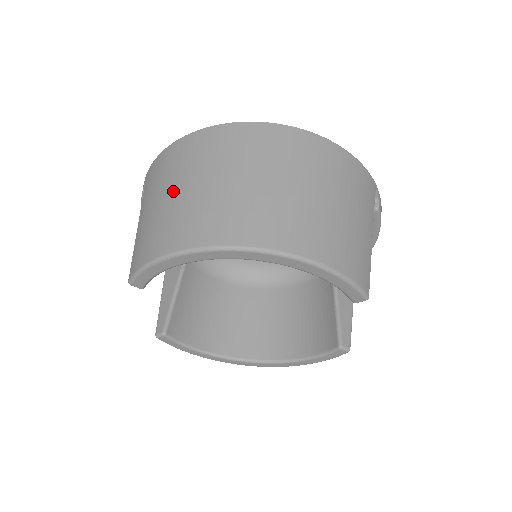
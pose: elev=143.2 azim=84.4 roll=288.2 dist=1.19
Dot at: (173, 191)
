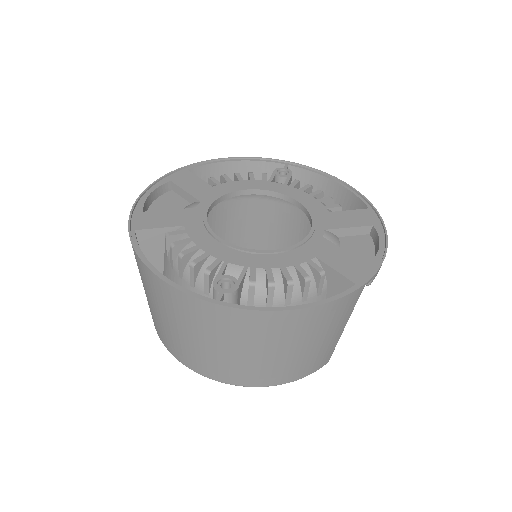
Dot at: (158, 313)
